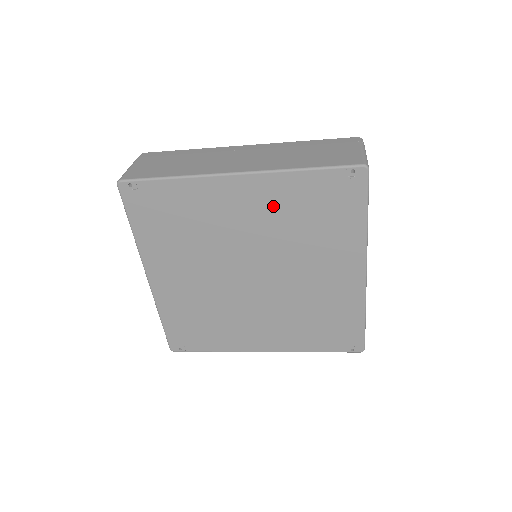
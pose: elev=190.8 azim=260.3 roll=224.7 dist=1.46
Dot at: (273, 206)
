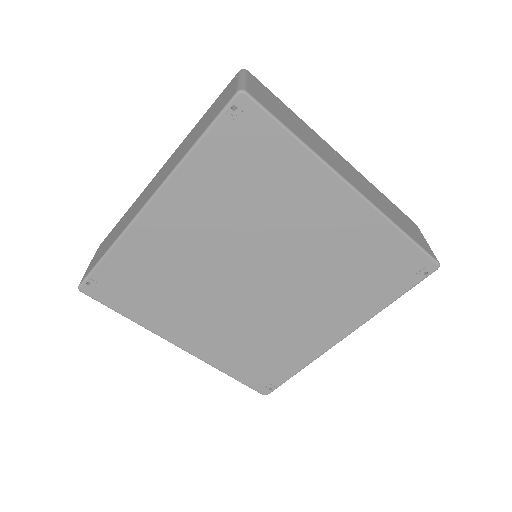
Dot at: (205, 203)
